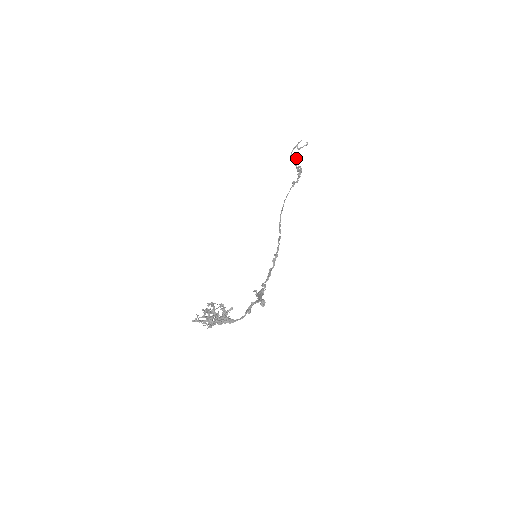
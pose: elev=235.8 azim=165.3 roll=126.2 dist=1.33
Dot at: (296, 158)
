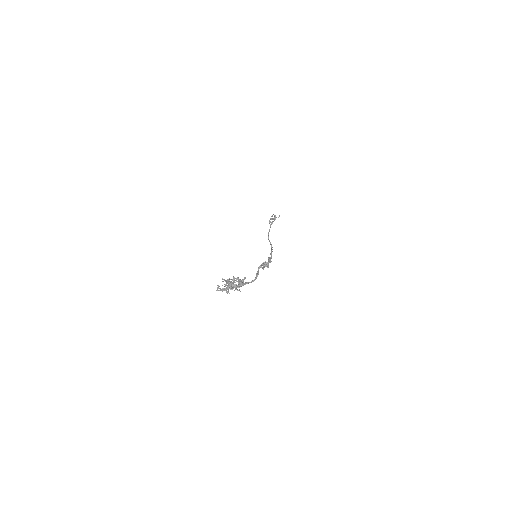
Dot at: occluded
